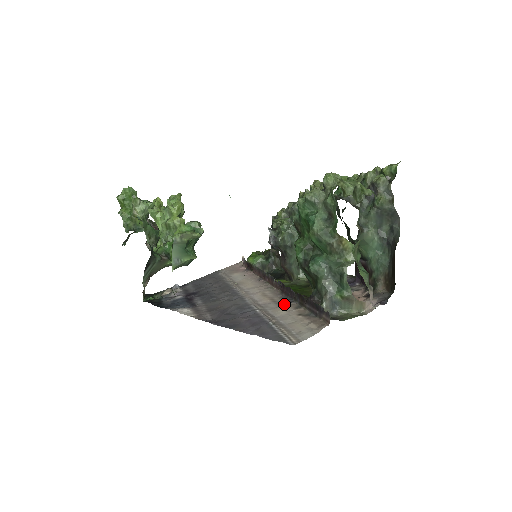
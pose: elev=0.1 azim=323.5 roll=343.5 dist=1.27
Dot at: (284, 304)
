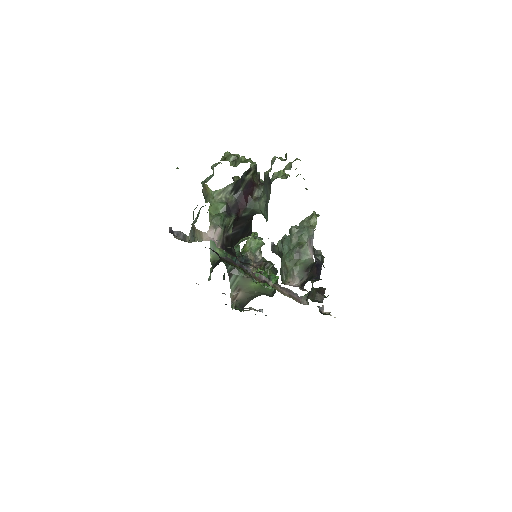
Dot at: occluded
